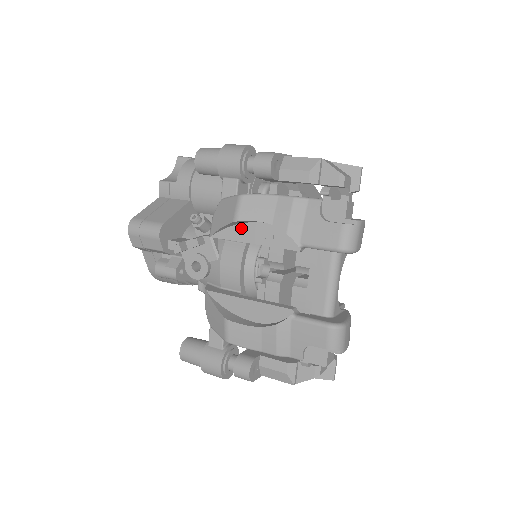
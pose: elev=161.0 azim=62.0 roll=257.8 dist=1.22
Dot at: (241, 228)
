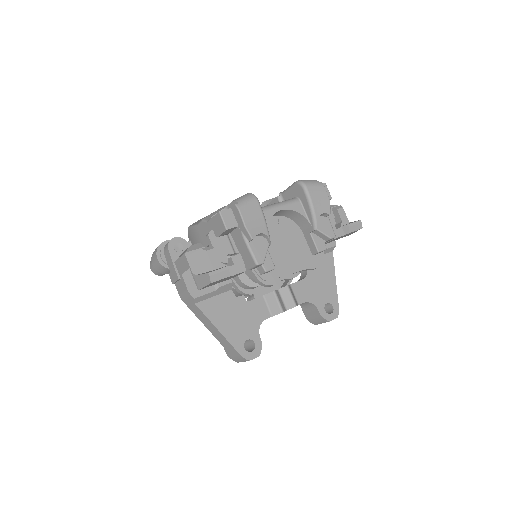
Dot at: occluded
